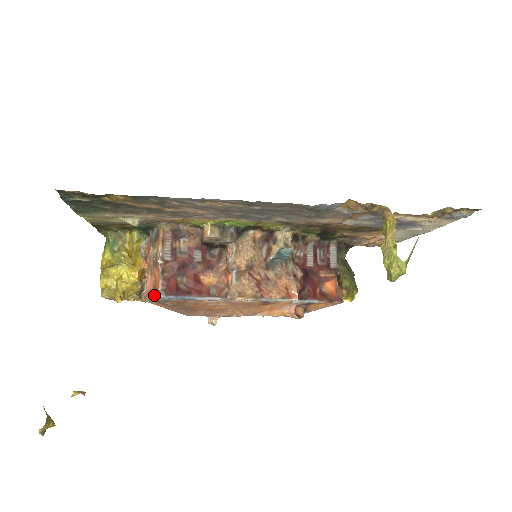
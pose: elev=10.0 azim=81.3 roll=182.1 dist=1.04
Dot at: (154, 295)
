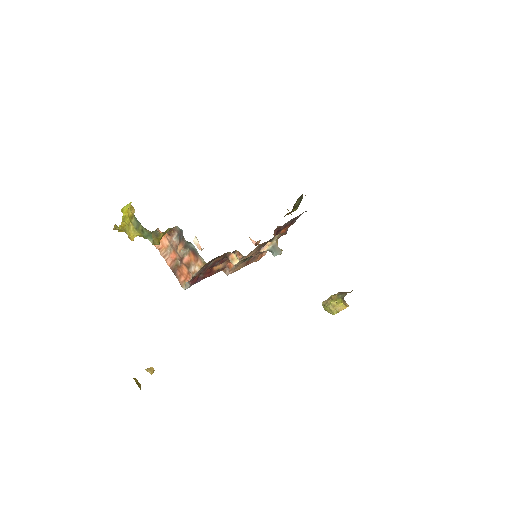
Dot at: (182, 285)
